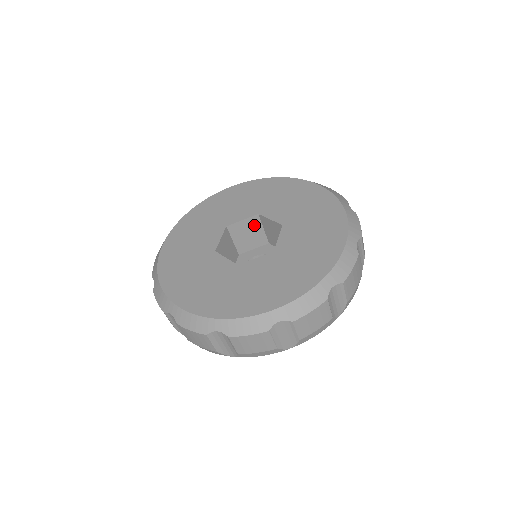
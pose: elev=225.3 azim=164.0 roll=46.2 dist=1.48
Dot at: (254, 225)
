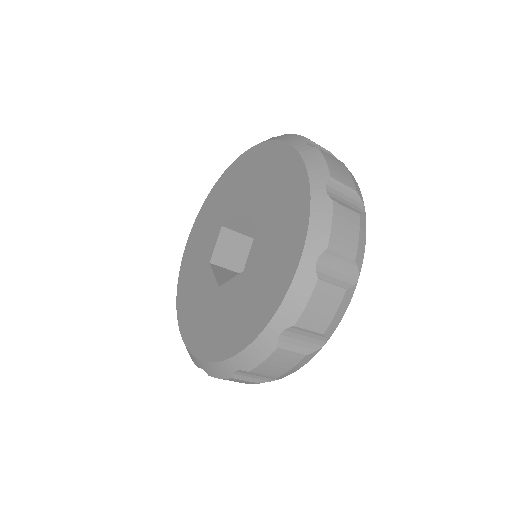
Dot at: (230, 239)
